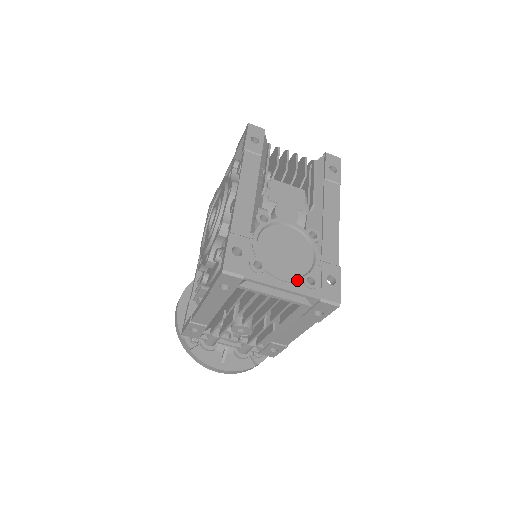
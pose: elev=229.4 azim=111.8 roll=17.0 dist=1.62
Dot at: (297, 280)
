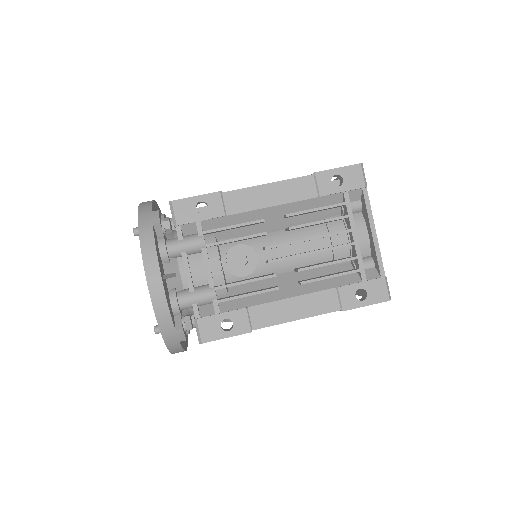
Dot at: occluded
